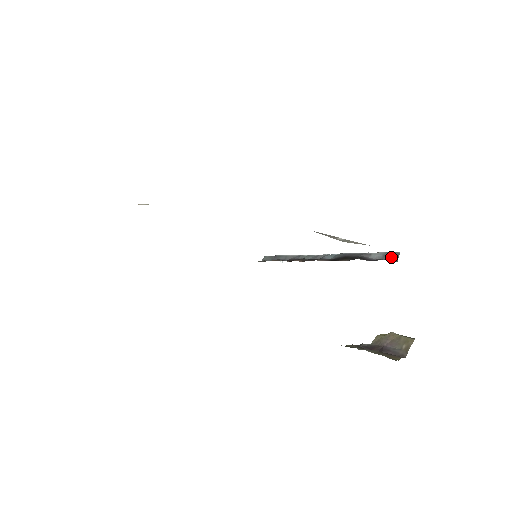
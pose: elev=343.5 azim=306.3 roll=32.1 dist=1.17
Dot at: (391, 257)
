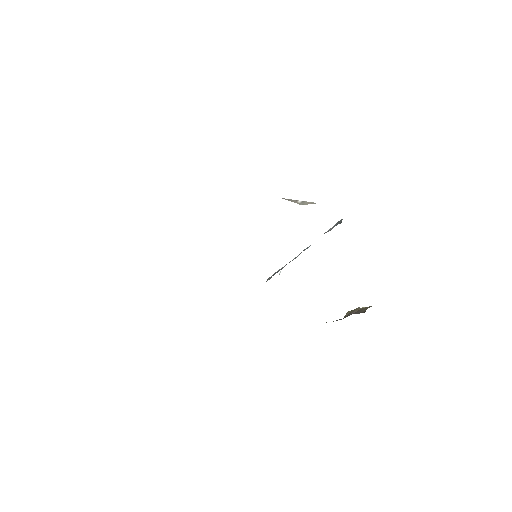
Dot at: (338, 223)
